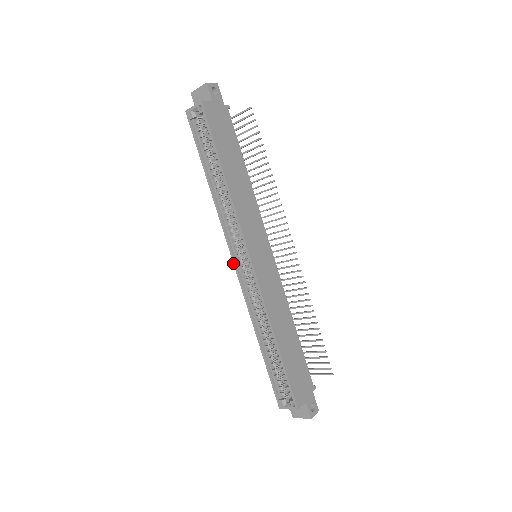
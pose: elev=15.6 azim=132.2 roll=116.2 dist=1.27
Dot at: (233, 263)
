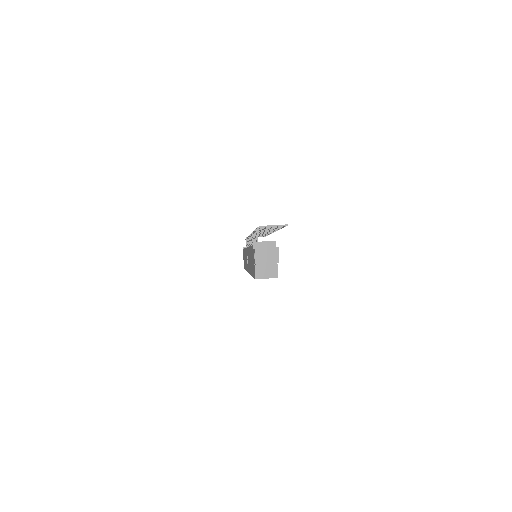
Dot at: occluded
